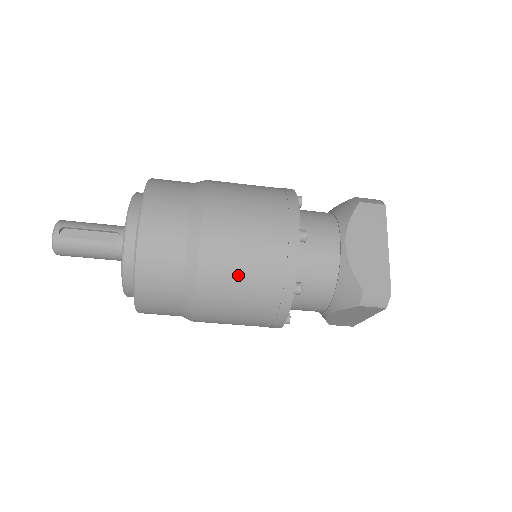
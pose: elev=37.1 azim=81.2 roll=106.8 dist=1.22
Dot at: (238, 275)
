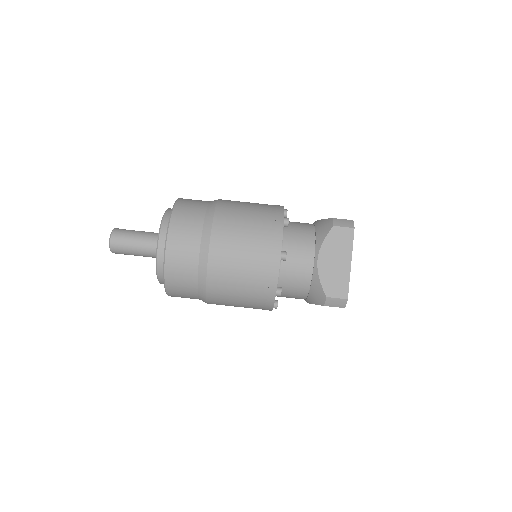
Dot at: (244, 207)
